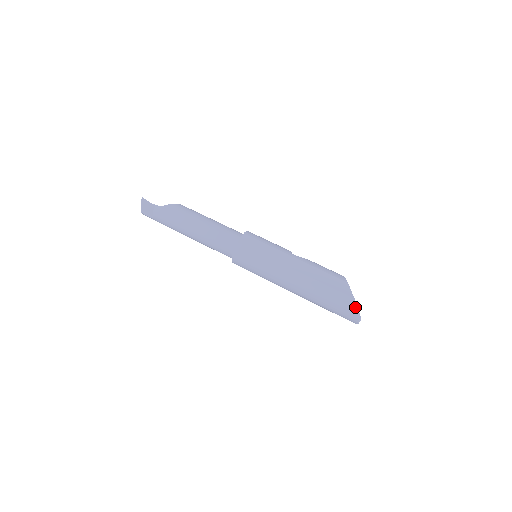
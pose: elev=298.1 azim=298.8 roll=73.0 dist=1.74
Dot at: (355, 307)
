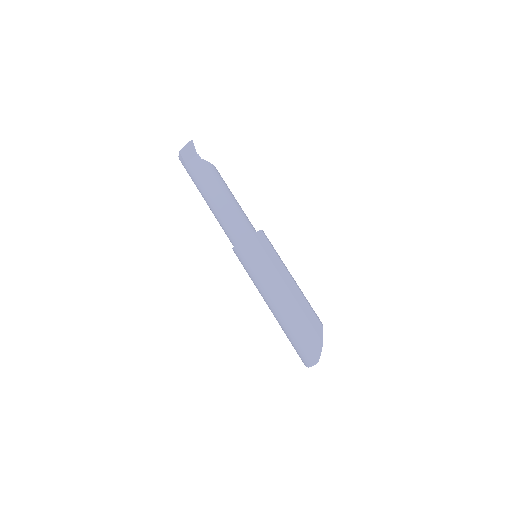
Dot at: (320, 350)
